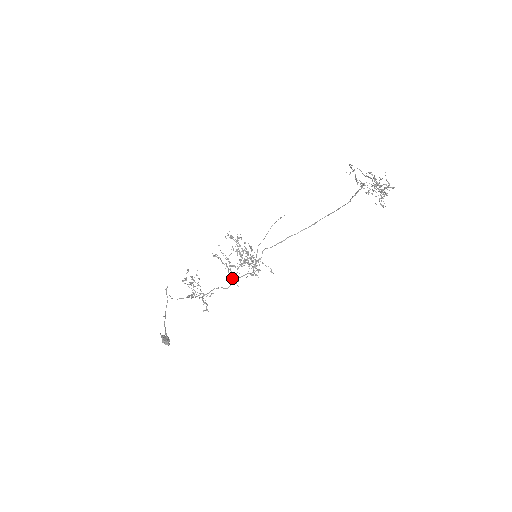
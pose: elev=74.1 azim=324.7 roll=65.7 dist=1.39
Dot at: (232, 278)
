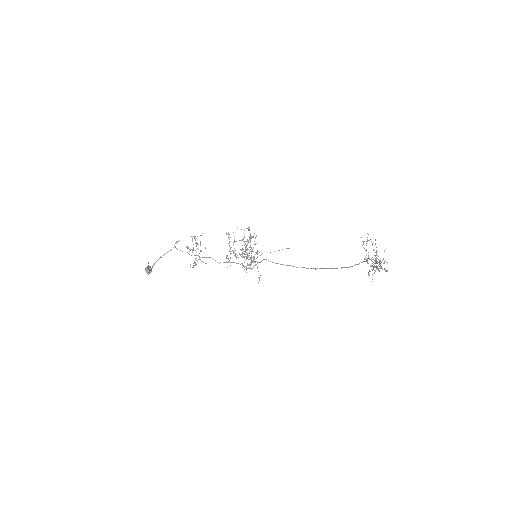
Dot at: occluded
